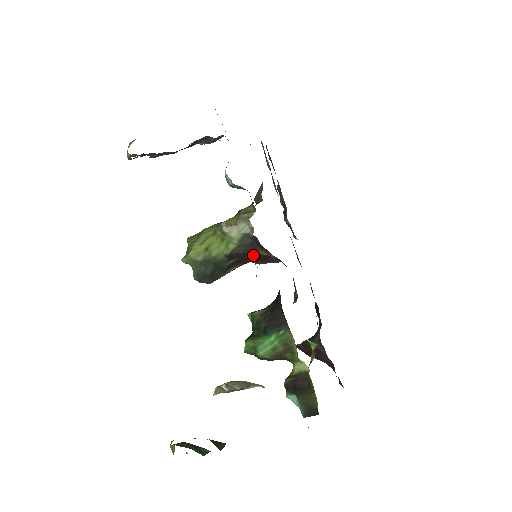
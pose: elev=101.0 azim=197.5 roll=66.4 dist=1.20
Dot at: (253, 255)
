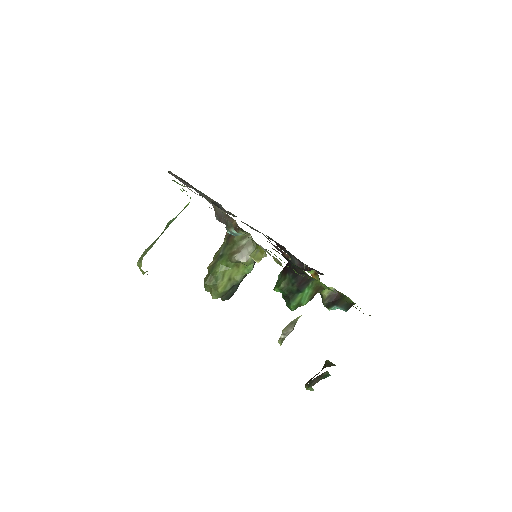
Dot at: occluded
